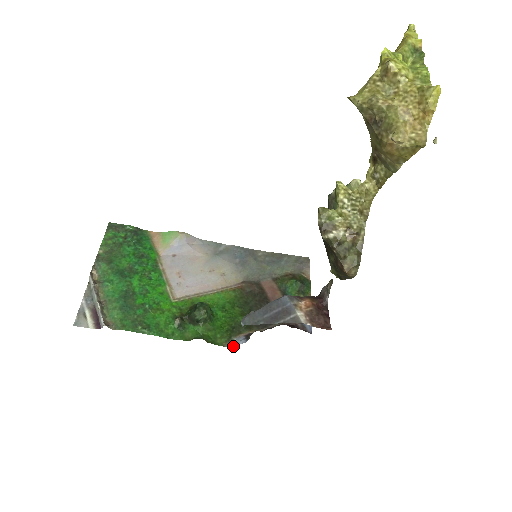
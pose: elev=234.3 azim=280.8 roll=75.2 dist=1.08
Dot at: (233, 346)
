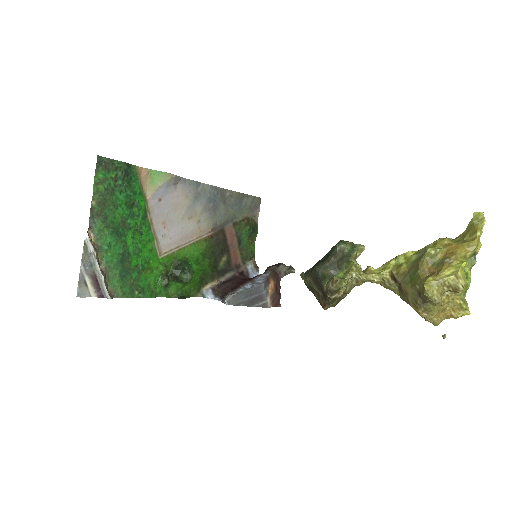
Dot at: (201, 296)
